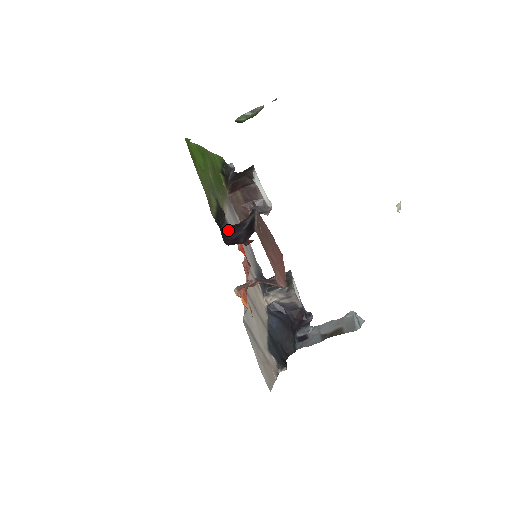
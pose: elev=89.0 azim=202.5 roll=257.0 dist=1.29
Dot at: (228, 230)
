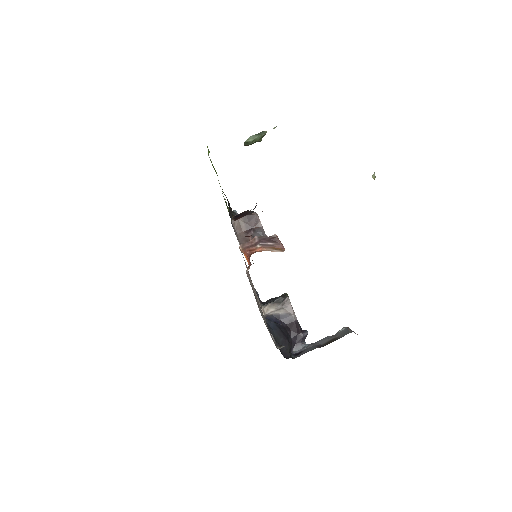
Dot at: occluded
